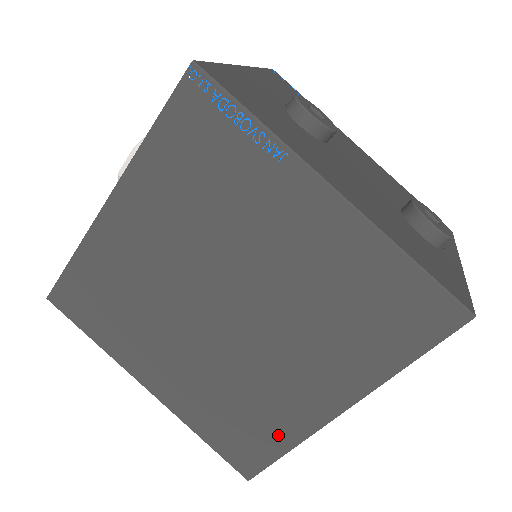
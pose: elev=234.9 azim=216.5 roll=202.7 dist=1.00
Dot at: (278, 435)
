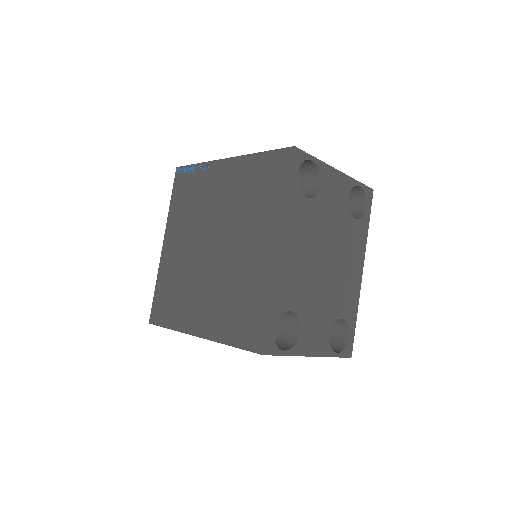
Dot at: (260, 297)
